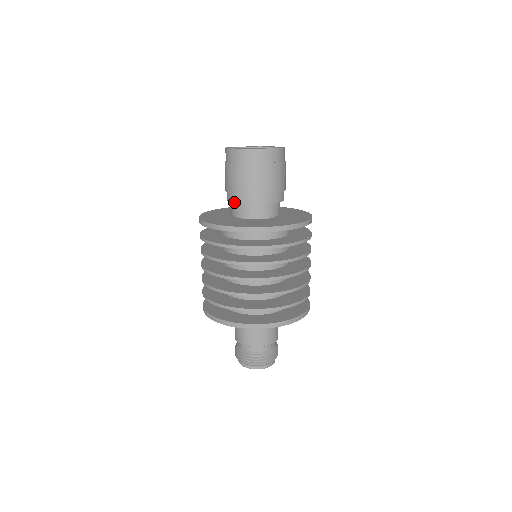
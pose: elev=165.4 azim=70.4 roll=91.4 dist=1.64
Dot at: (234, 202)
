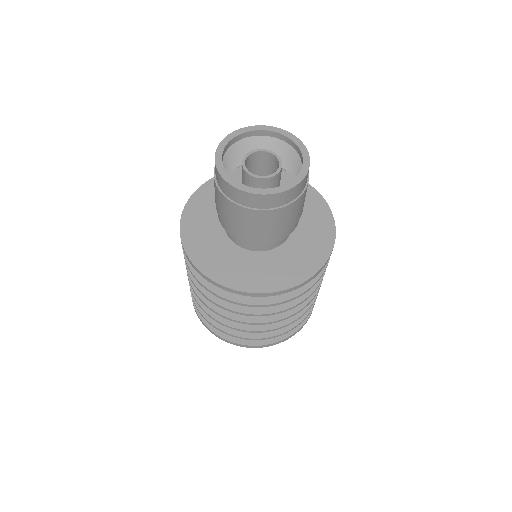
Dot at: (236, 238)
